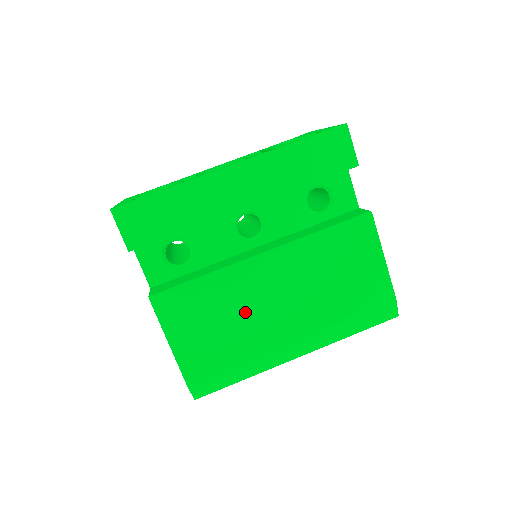
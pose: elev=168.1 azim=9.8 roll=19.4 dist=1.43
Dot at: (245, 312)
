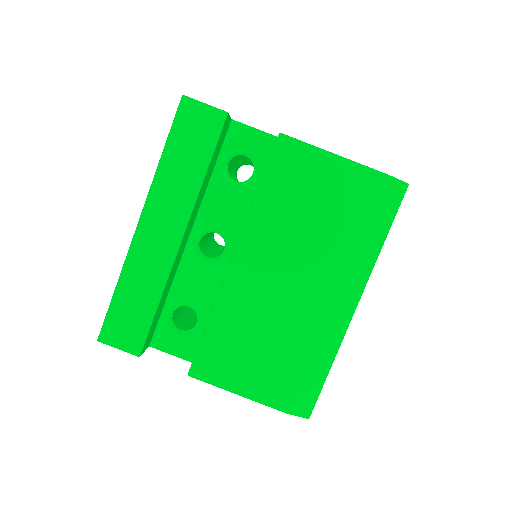
Dot at: (269, 316)
